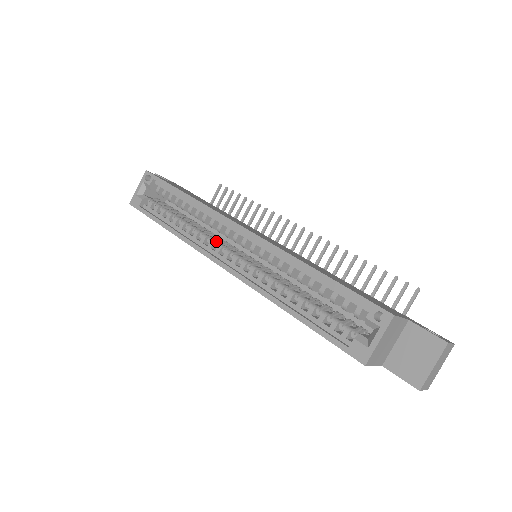
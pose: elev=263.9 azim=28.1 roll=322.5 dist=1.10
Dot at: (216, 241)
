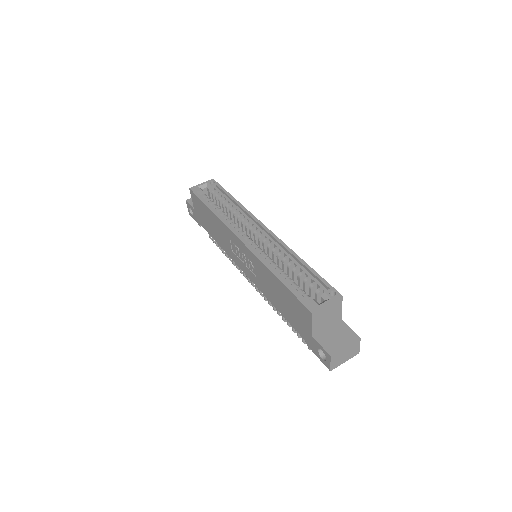
Dot at: occluded
